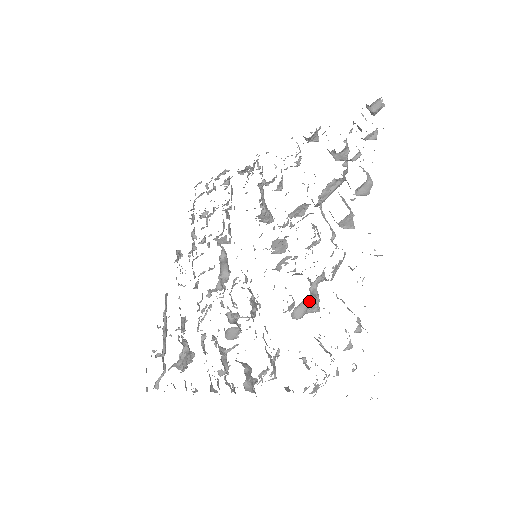
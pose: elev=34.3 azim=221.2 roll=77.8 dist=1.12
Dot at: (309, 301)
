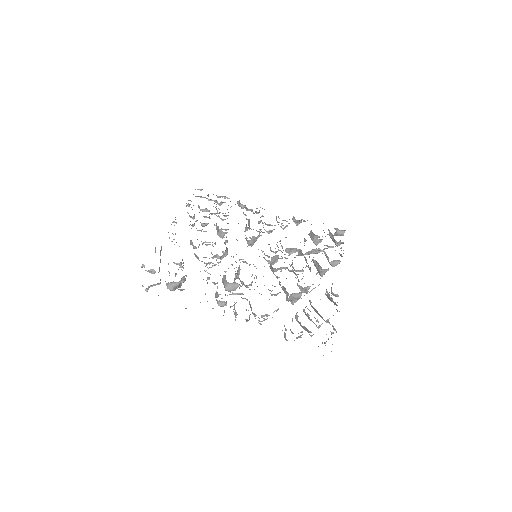
Dot at: (299, 295)
